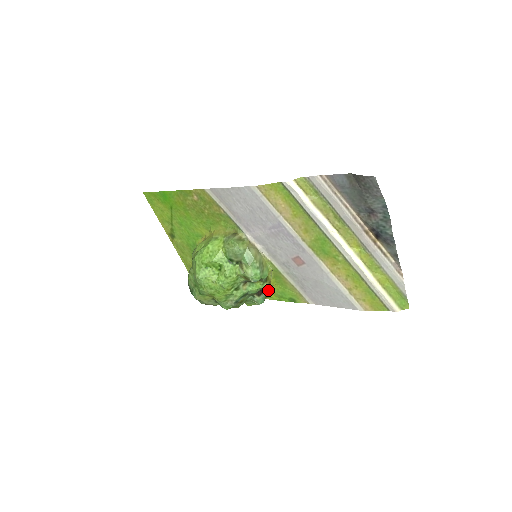
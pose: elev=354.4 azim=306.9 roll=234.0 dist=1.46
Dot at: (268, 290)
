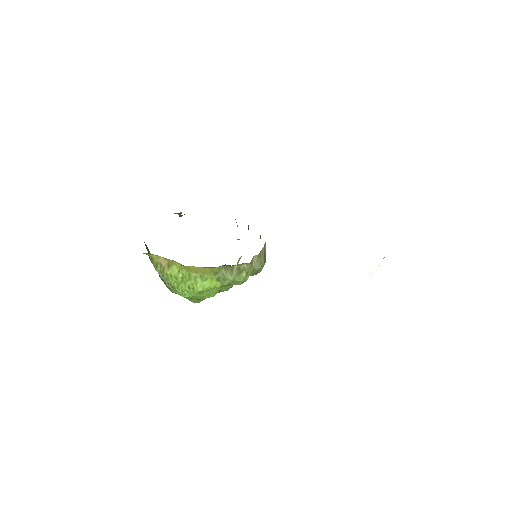
Dot at: occluded
